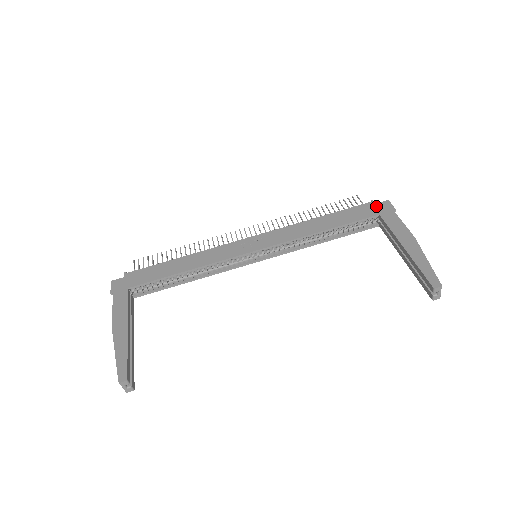
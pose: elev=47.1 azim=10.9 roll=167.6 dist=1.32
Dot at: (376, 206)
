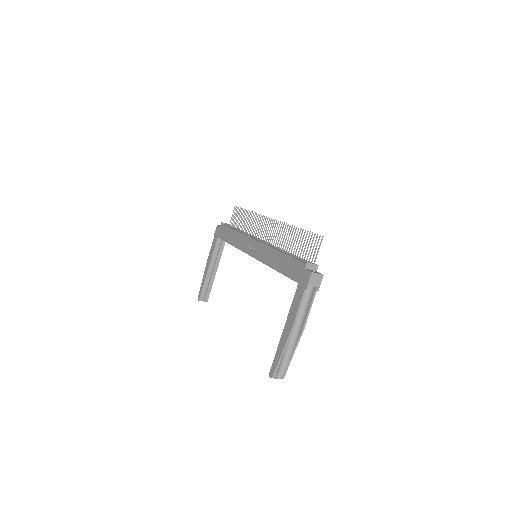
Dot at: (303, 272)
